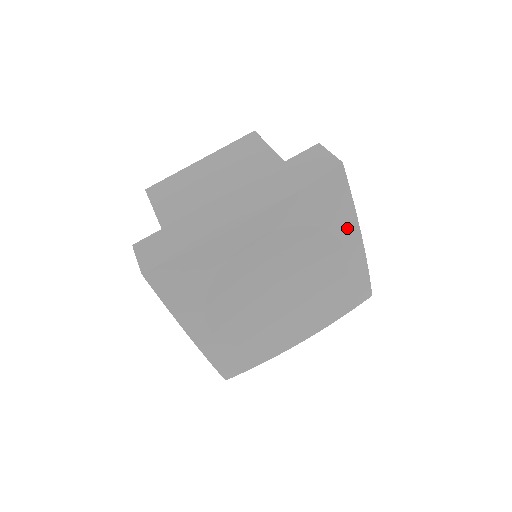
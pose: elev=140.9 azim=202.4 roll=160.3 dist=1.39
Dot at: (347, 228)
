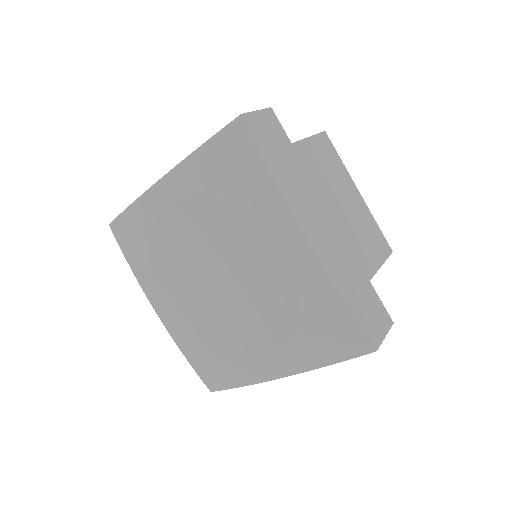
Dot at: (270, 208)
